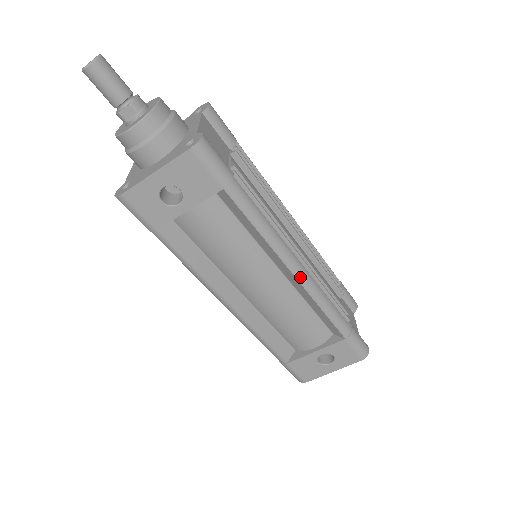
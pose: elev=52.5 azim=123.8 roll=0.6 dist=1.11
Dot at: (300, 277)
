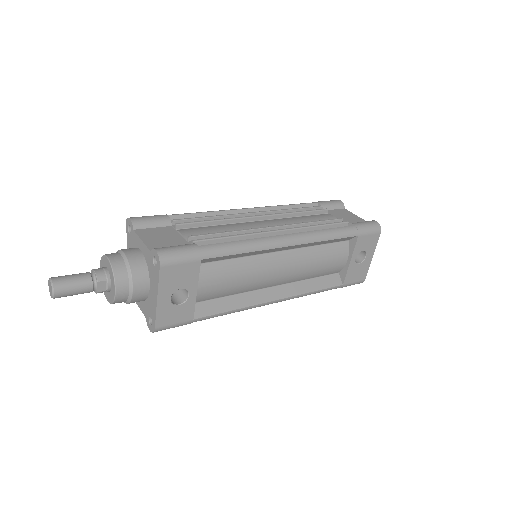
Dot at: (295, 242)
